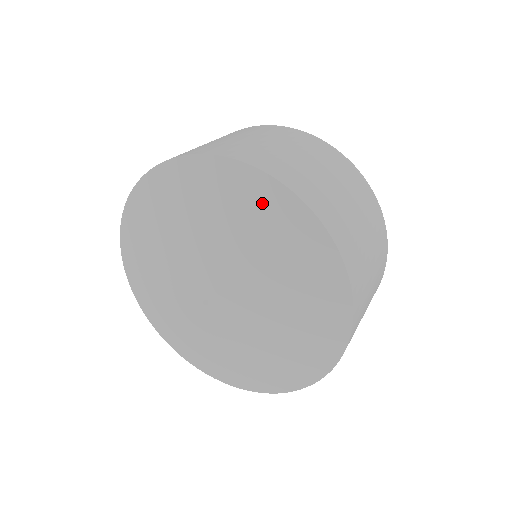
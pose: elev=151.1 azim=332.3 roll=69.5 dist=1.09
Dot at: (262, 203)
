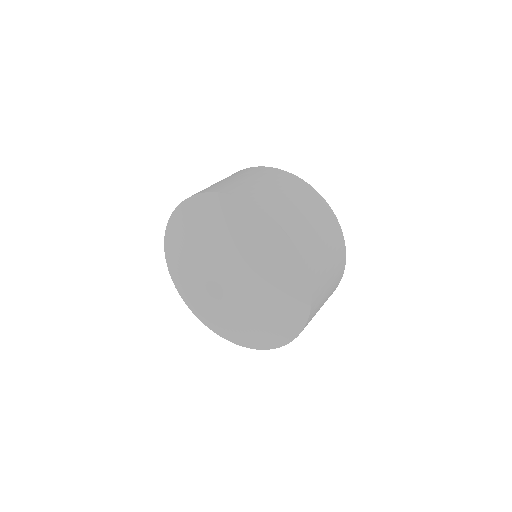
Dot at: (212, 209)
